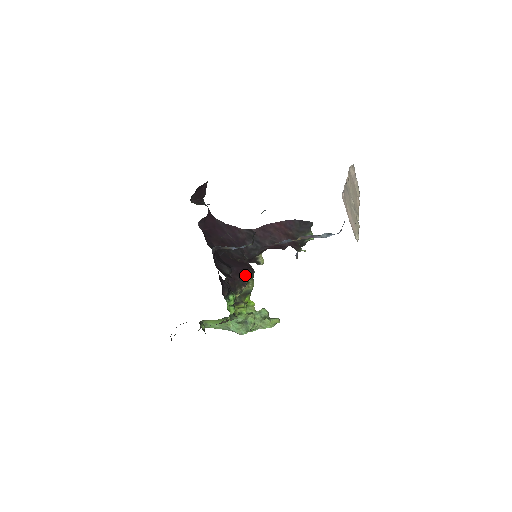
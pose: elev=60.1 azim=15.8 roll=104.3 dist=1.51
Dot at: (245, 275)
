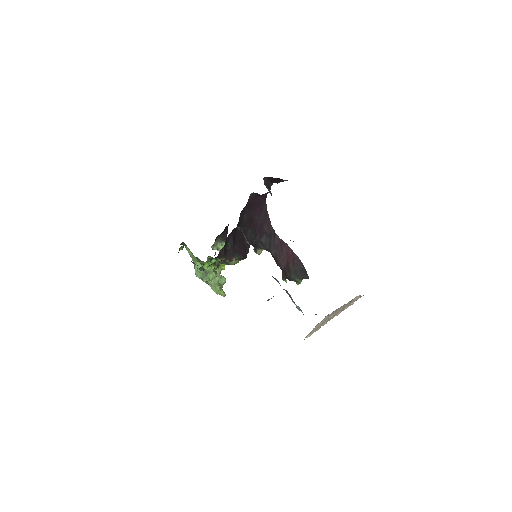
Dot at: (238, 256)
